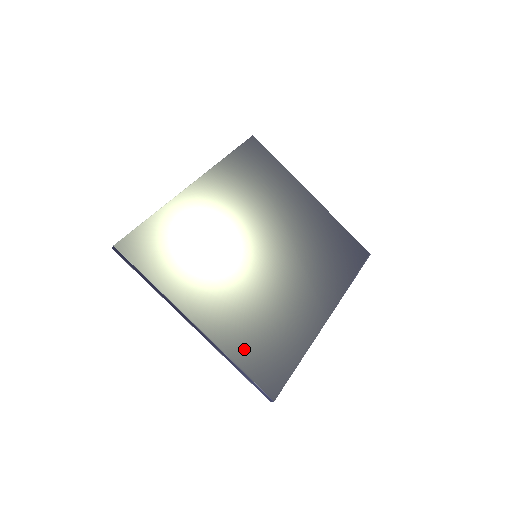
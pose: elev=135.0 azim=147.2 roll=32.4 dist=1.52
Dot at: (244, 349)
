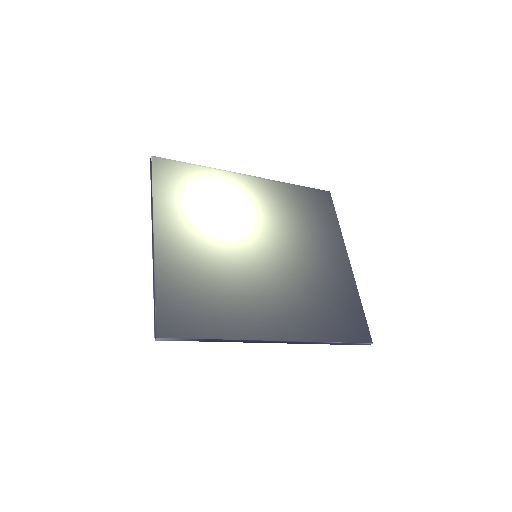
Dot at: (173, 283)
